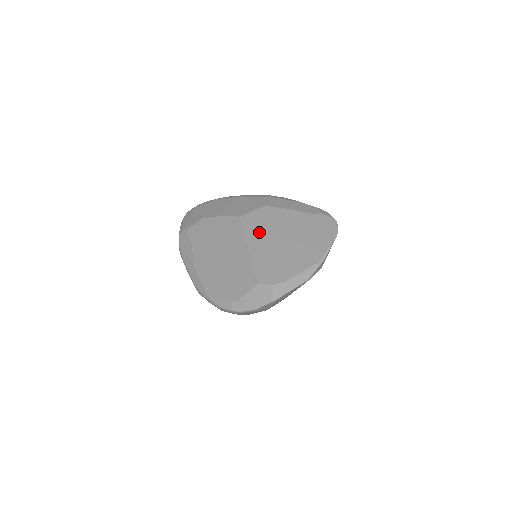
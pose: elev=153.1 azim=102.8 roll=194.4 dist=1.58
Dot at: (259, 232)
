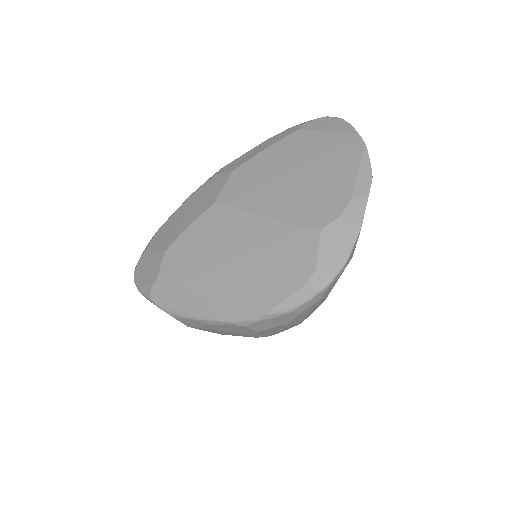
Dot at: (257, 192)
